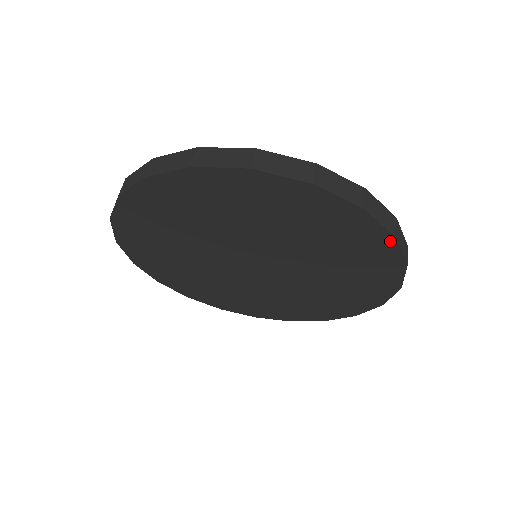
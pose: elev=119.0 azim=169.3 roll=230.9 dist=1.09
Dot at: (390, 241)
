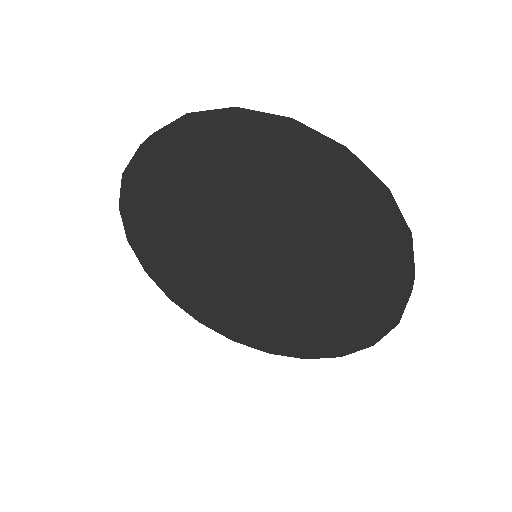
Dot at: (287, 140)
